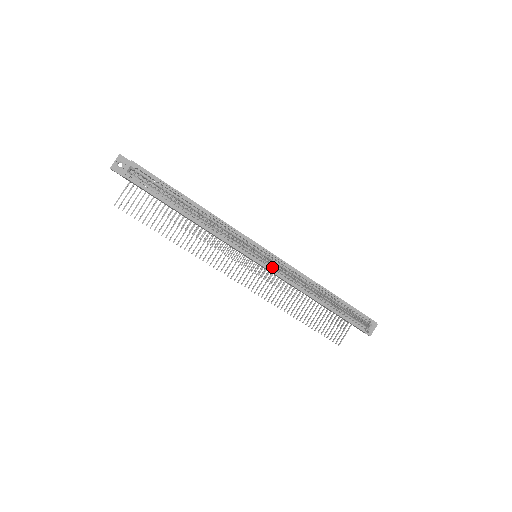
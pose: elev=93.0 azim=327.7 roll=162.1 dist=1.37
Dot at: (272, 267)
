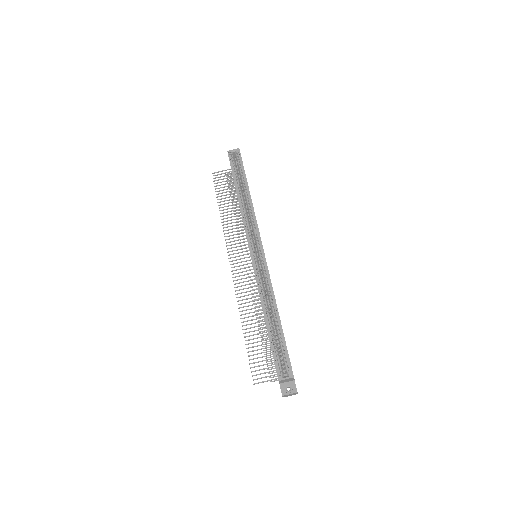
Dot at: (256, 263)
